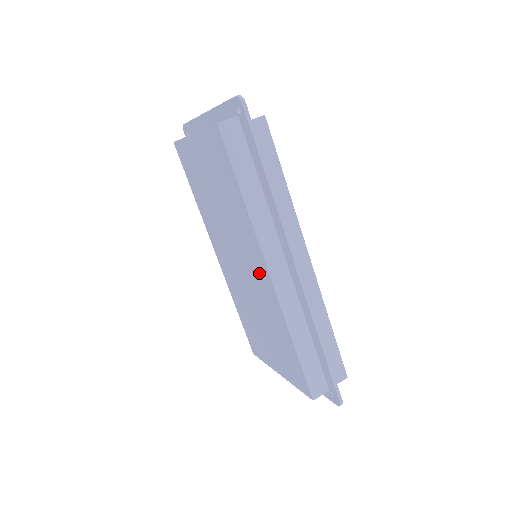
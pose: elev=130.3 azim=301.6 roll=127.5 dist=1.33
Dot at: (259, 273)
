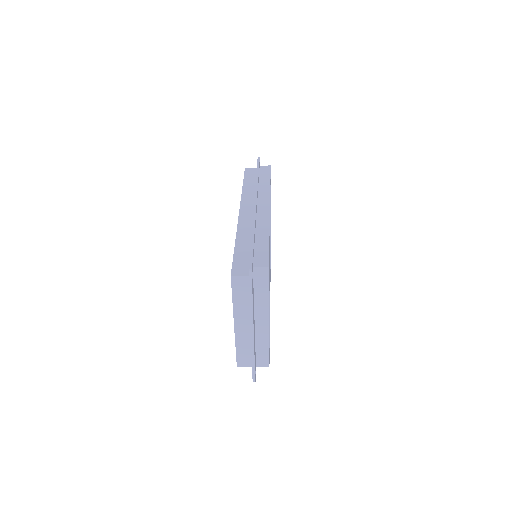
Dot at: occluded
